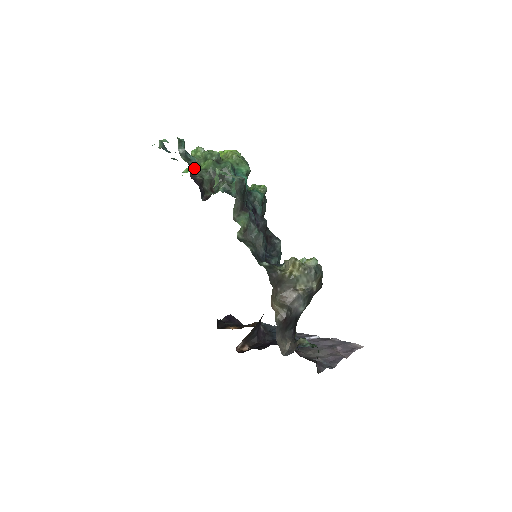
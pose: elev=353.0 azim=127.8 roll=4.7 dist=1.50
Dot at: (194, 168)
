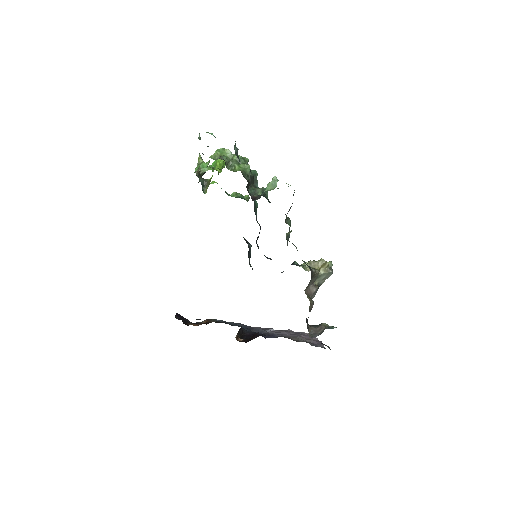
Dot at: occluded
